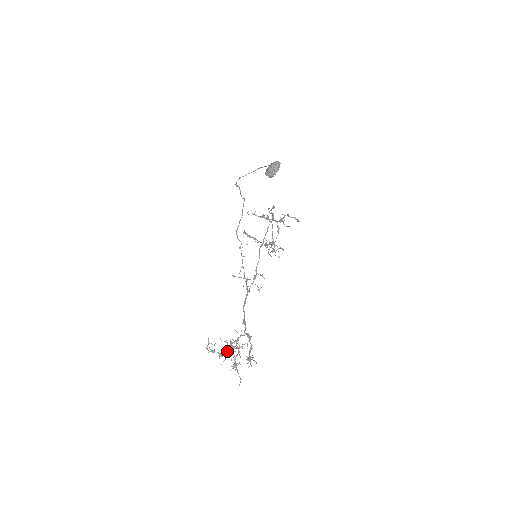
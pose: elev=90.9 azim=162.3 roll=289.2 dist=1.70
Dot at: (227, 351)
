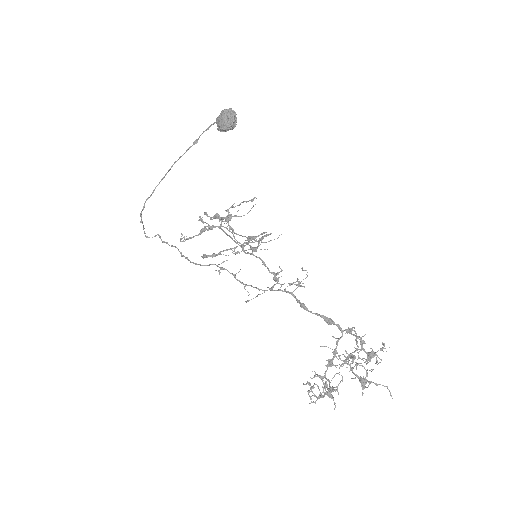
Dot at: (350, 367)
